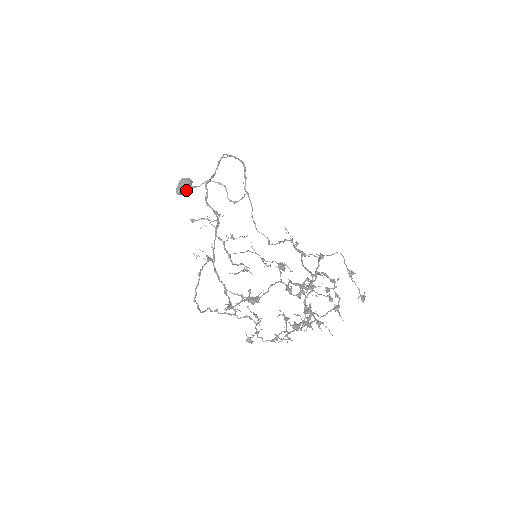
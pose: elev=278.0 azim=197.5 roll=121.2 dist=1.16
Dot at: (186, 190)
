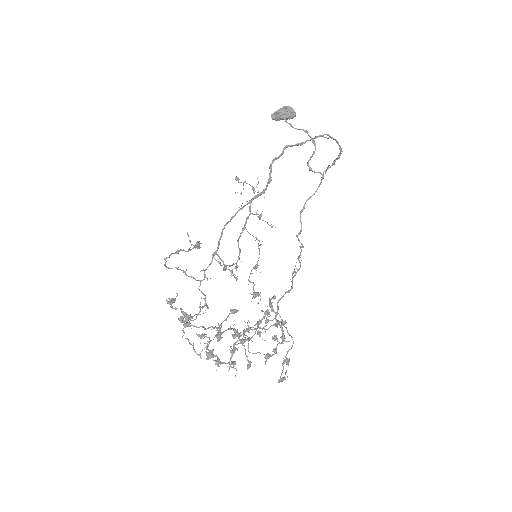
Dot at: (283, 119)
